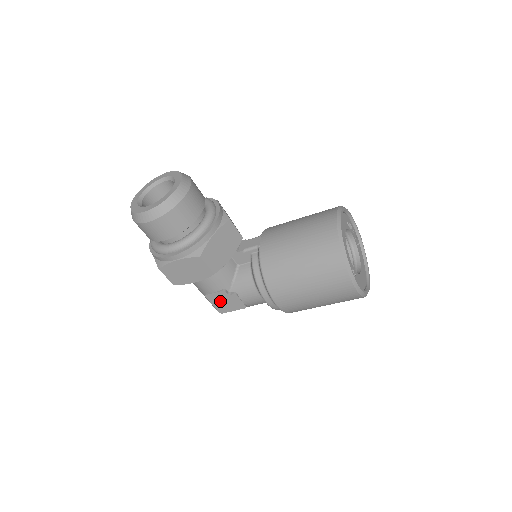
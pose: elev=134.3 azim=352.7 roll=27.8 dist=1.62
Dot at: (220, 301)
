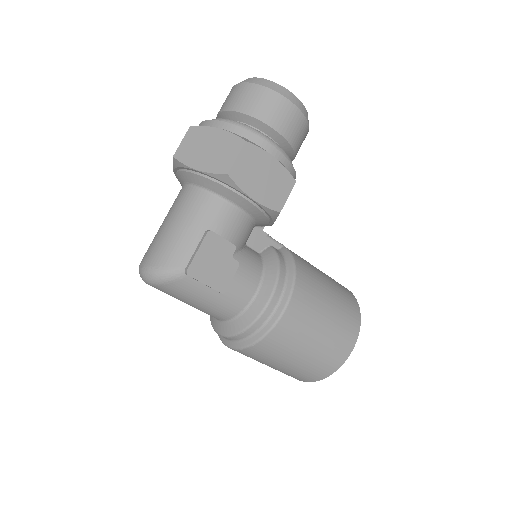
Dot at: (212, 255)
